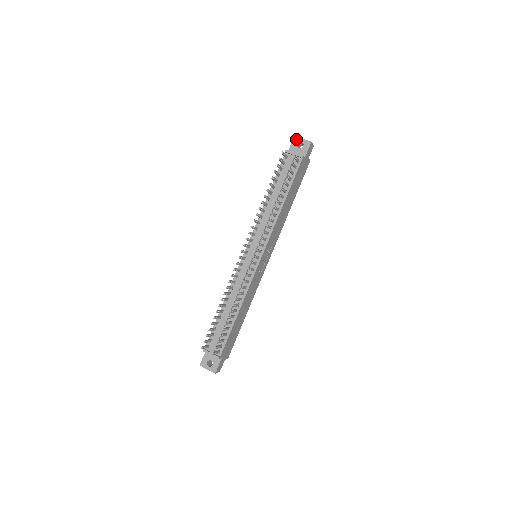
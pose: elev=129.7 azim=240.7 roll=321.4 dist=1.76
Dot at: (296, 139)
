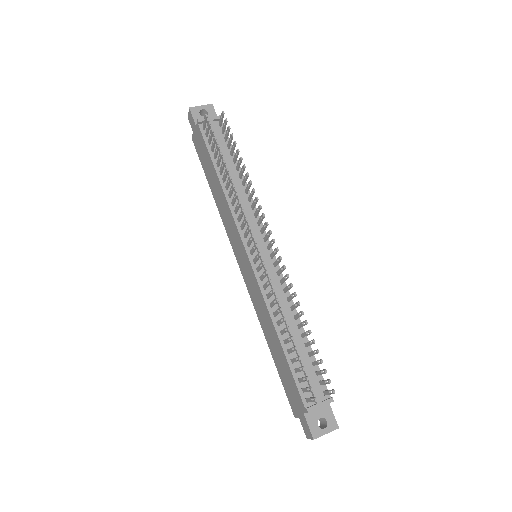
Dot at: (194, 109)
